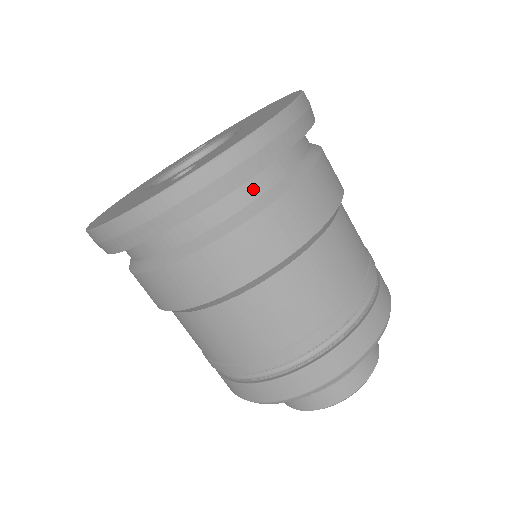
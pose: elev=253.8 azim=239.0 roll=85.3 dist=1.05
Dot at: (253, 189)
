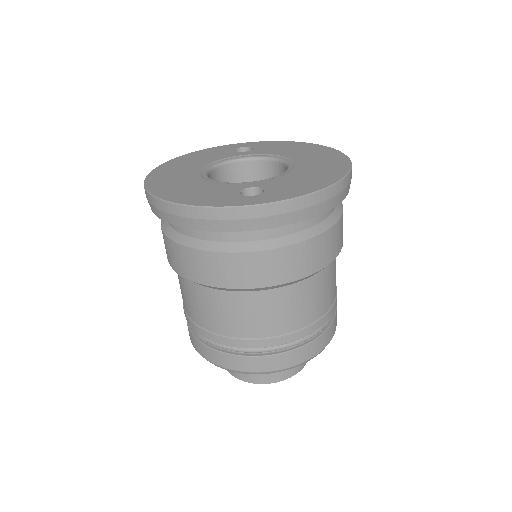
Dot at: (296, 225)
